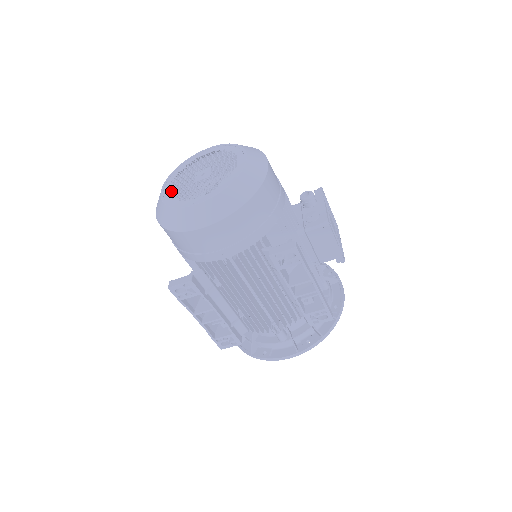
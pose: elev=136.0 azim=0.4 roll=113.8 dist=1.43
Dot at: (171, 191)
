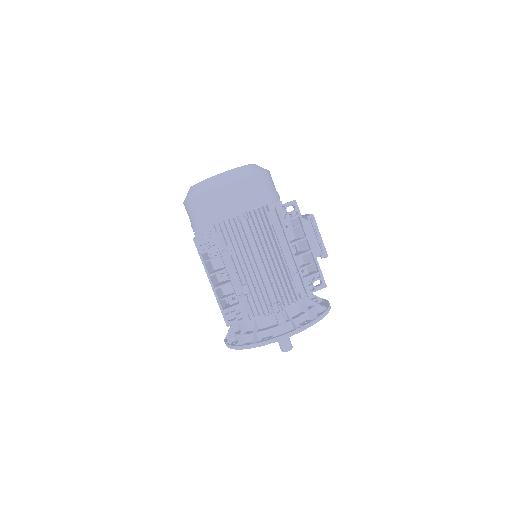
Dot at: occluded
